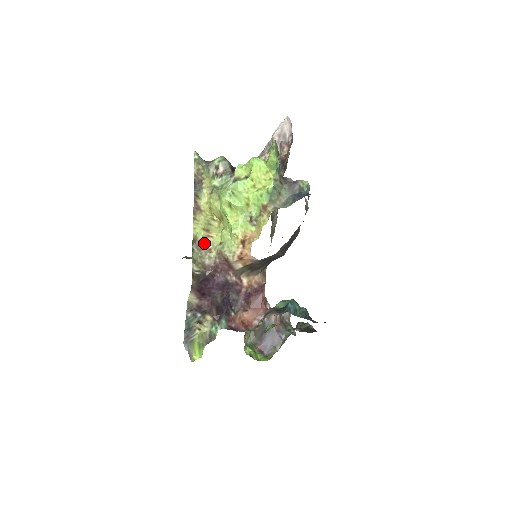
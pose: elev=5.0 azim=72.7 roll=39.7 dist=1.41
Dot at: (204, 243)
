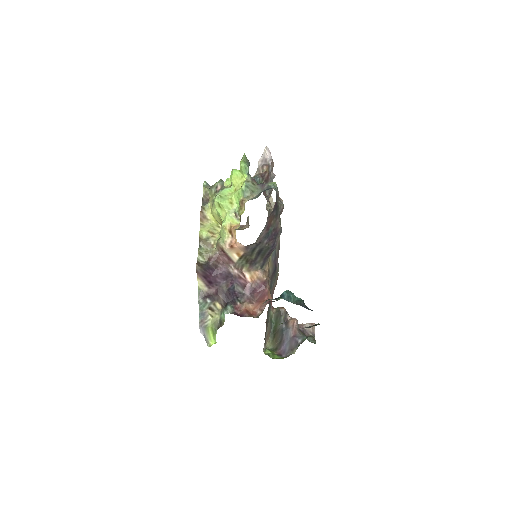
Dot at: (208, 241)
